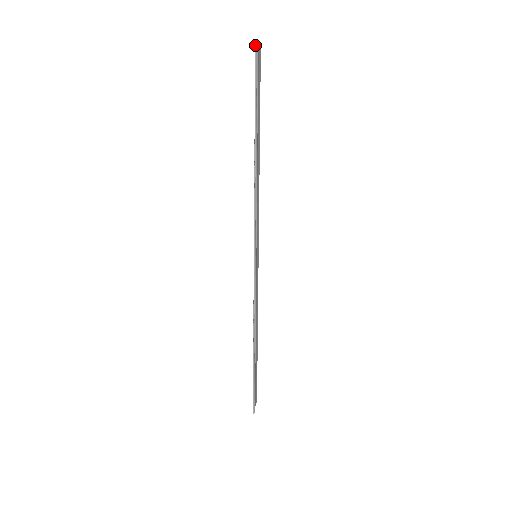
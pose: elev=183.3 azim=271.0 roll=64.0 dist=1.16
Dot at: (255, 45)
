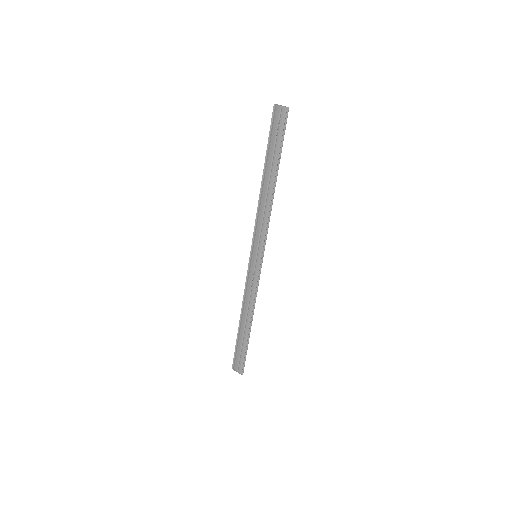
Dot at: occluded
